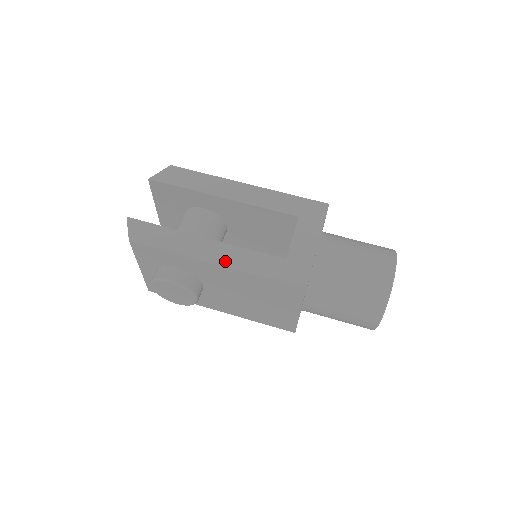
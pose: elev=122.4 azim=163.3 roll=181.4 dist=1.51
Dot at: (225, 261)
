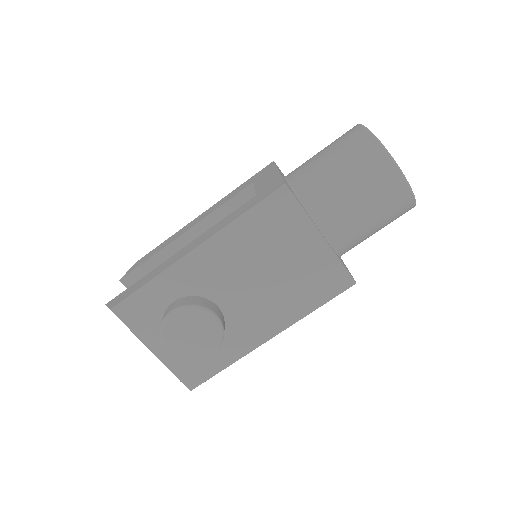
Dot at: (202, 241)
